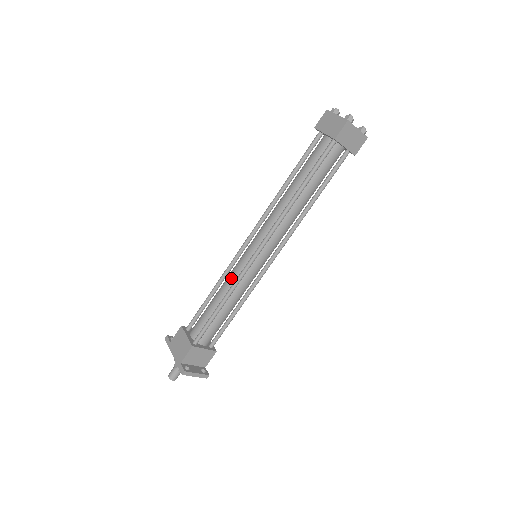
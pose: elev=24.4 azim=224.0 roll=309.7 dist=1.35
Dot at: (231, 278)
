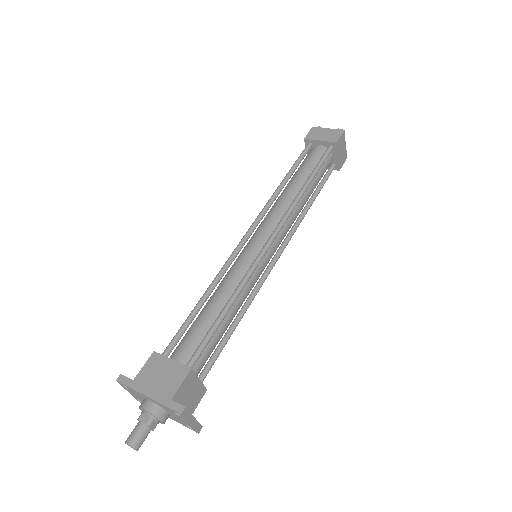
Dot at: (234, 276)
